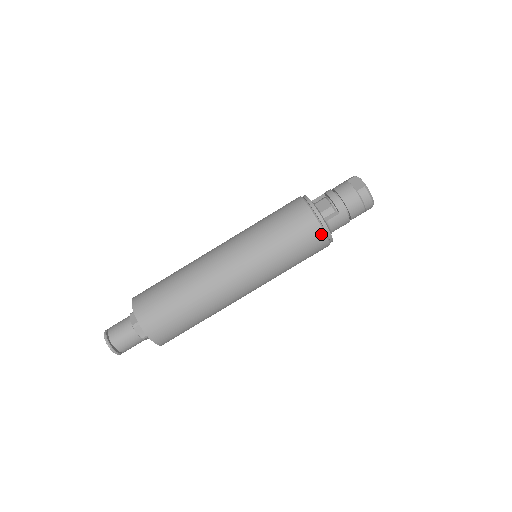
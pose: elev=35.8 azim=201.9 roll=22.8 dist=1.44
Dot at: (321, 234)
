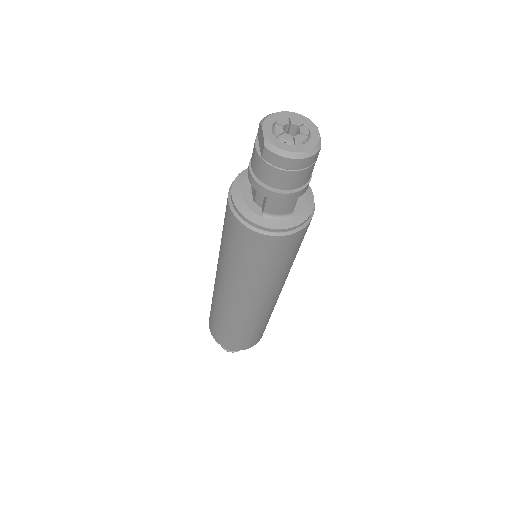
Dot at: (262, 237)
